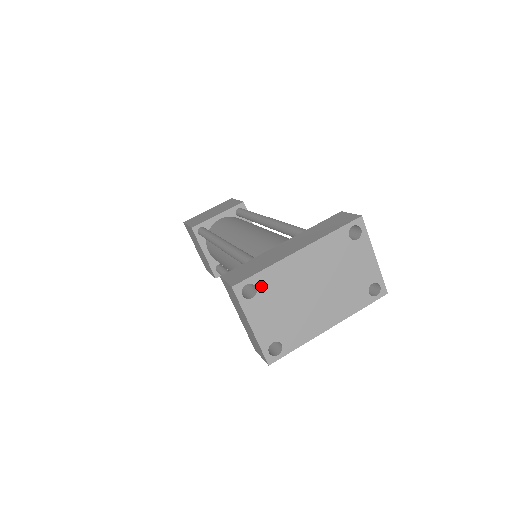
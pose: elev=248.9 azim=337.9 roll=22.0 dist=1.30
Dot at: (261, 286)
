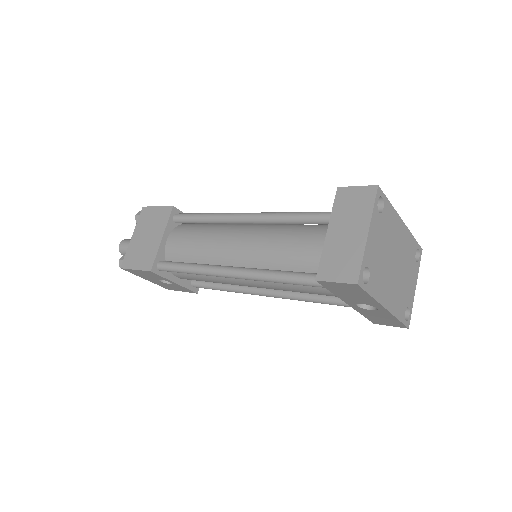
Dot at: (385, 212)
